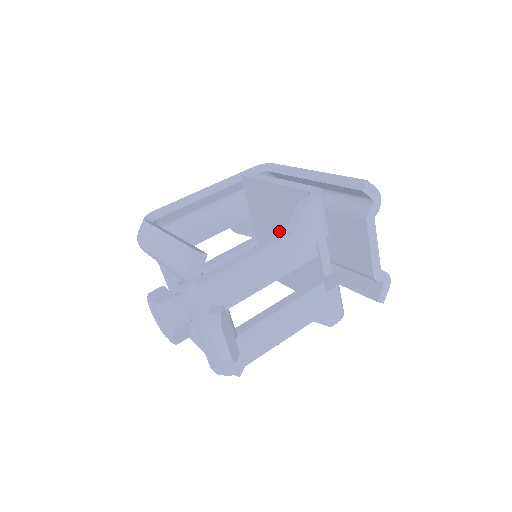
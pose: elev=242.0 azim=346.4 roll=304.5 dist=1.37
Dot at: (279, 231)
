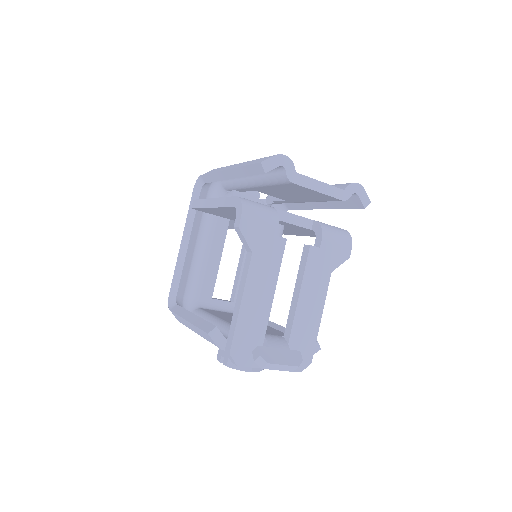
Dot at: occluded
